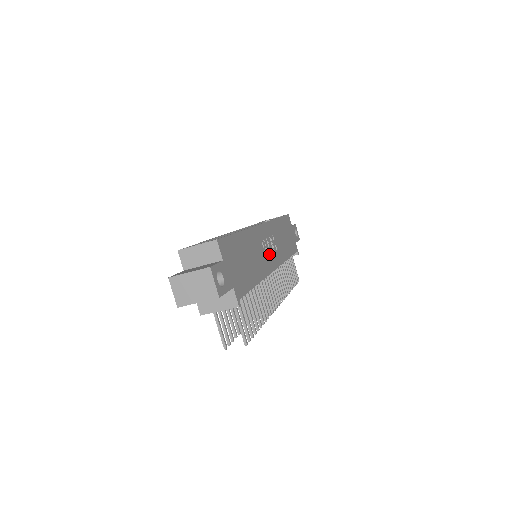
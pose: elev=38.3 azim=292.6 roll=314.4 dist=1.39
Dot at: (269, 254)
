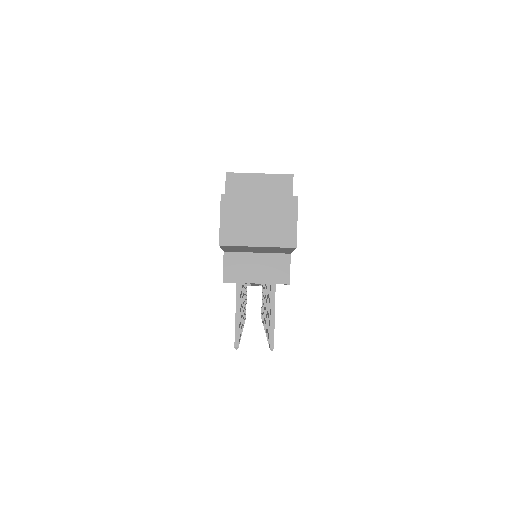
Dot at: occluded
